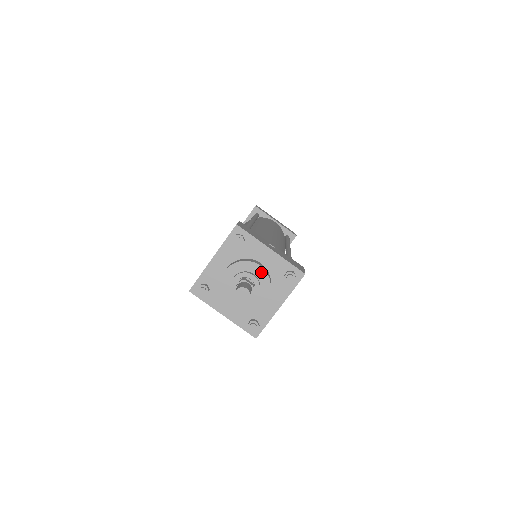
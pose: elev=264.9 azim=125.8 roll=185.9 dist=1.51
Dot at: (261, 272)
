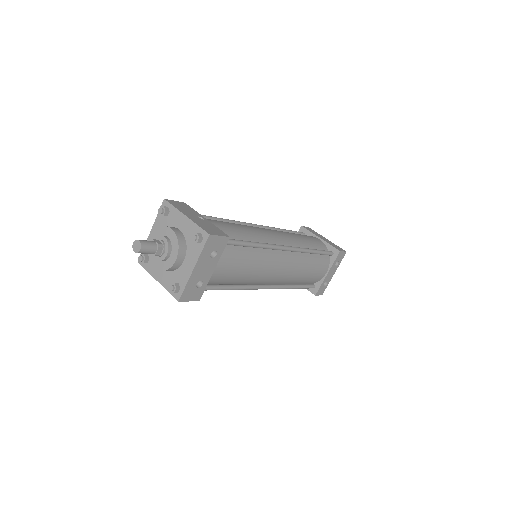
Dot at: (172, 235)
